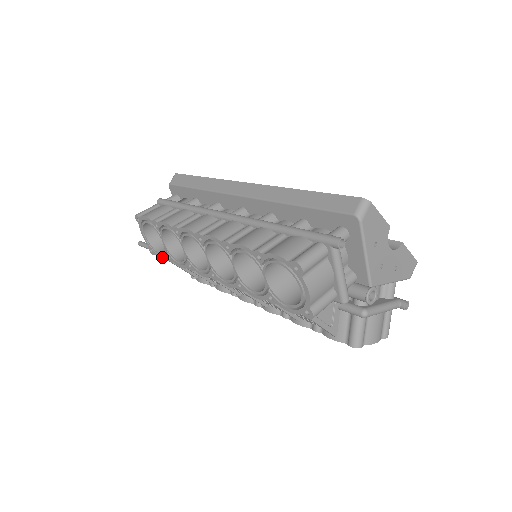
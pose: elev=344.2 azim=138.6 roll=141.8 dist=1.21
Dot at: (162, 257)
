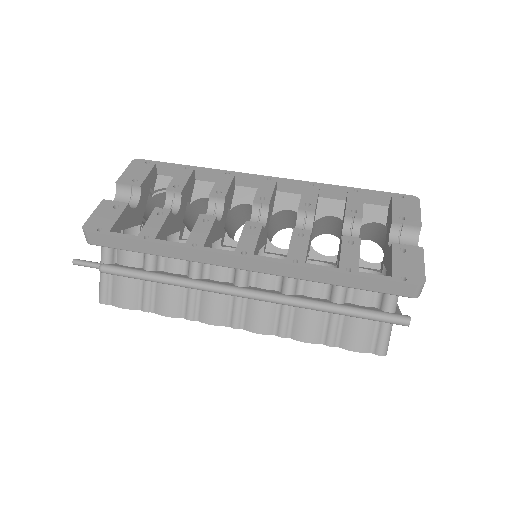
Dot at: occluded
